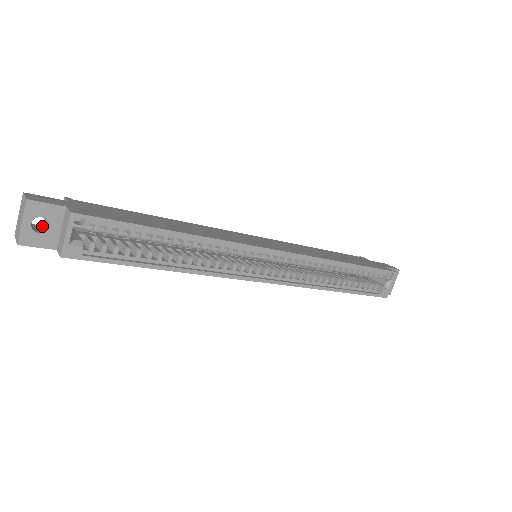
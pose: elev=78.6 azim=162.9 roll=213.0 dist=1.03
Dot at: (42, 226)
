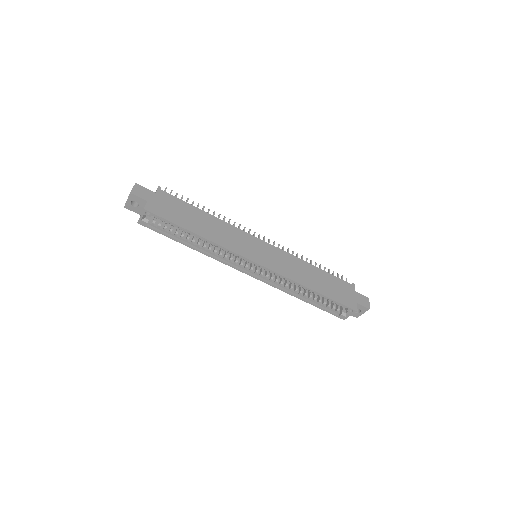
Dot at: occluded
